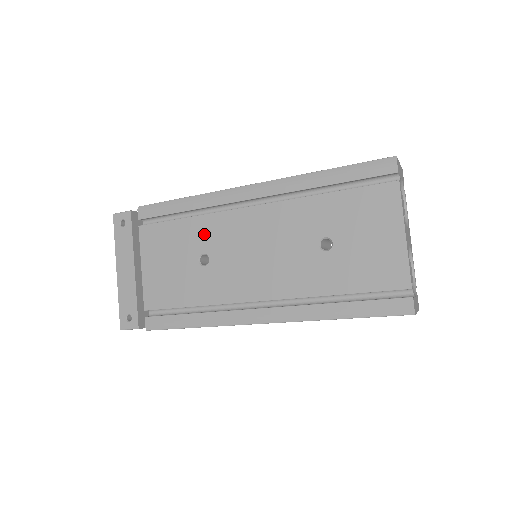
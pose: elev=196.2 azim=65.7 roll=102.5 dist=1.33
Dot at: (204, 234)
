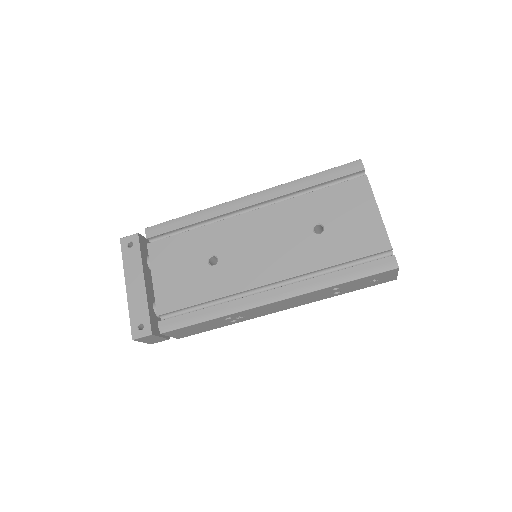
Dot at: (211, 239)
